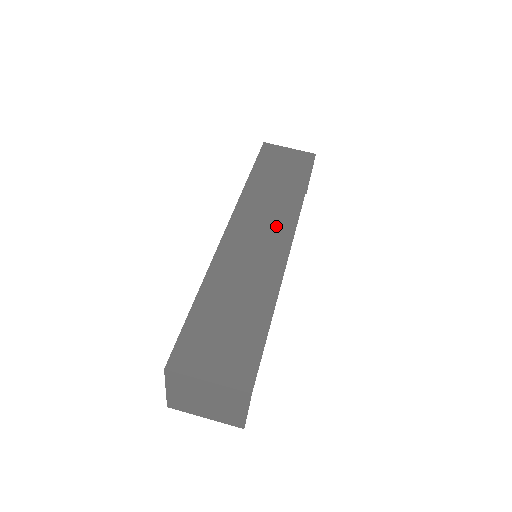
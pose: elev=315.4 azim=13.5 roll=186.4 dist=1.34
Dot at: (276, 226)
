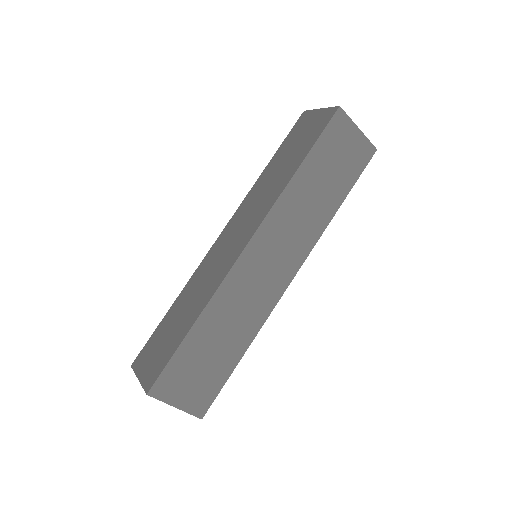
Dot at: (289, 255)
